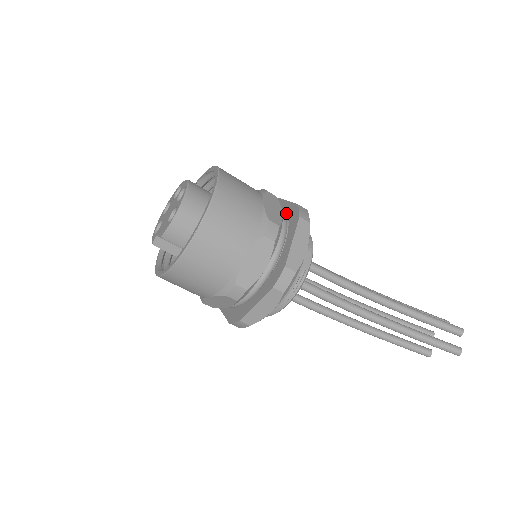
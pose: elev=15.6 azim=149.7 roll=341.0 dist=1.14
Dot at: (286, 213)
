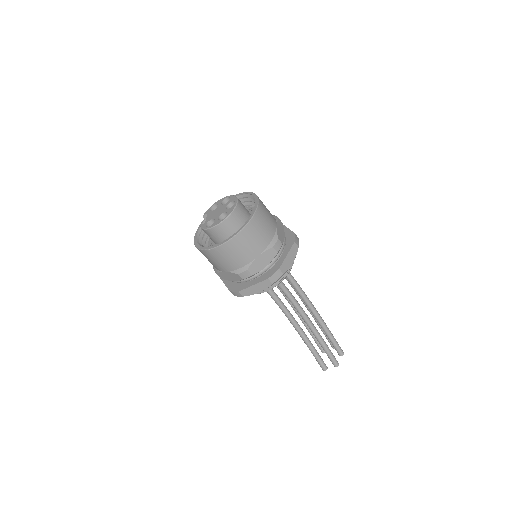
Dot at: (277, 262)
